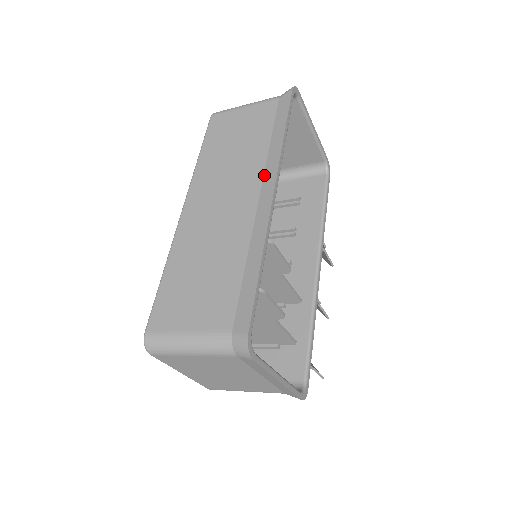
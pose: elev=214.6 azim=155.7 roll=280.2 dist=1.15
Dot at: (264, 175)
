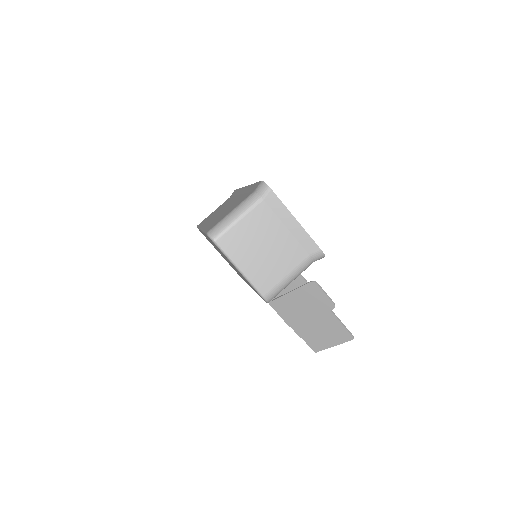
Dot at: (238, 194)
